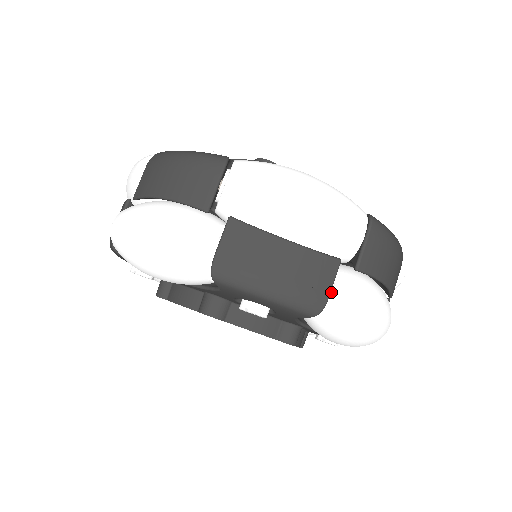
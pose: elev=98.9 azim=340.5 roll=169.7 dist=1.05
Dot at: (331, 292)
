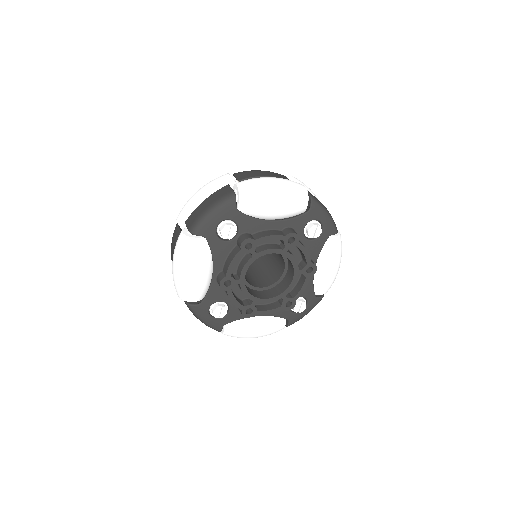
Dot at: occluded
